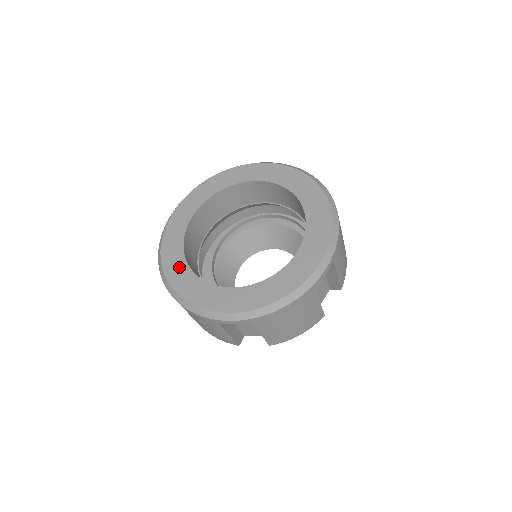
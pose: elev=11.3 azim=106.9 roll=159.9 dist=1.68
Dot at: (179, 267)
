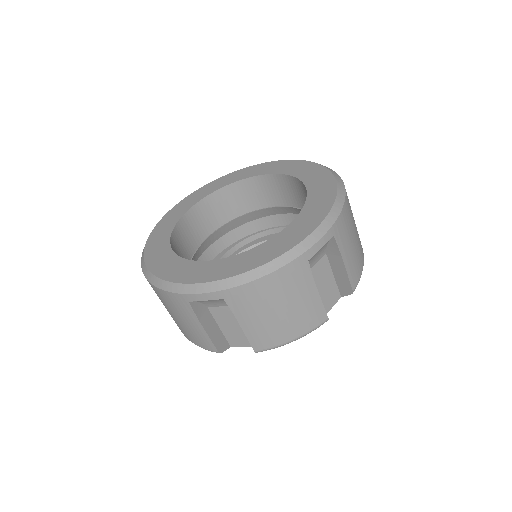
Dot at: (161, 249)
